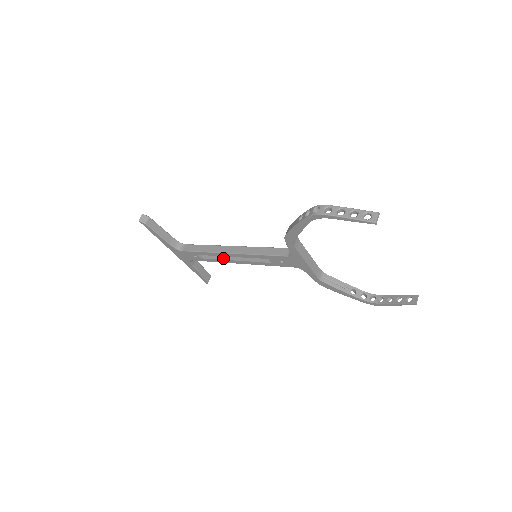
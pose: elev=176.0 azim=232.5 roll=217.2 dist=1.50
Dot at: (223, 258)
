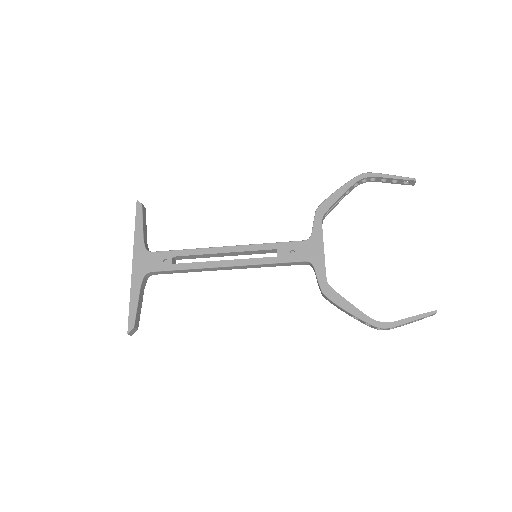
Dot at: (206, 262)
